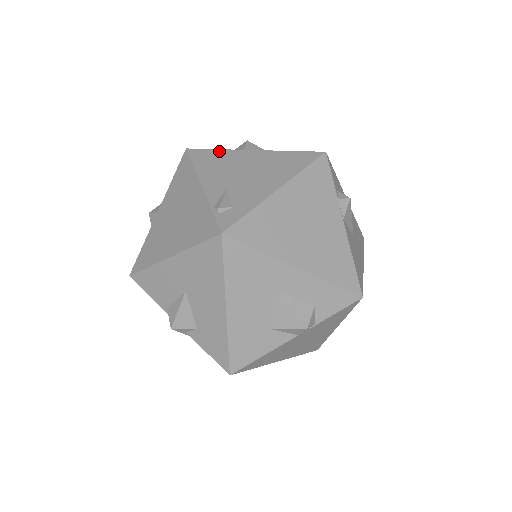
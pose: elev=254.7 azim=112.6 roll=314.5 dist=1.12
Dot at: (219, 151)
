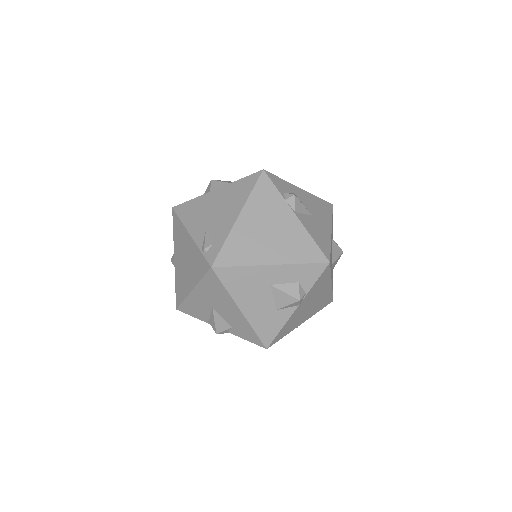
Dot at: (194, 200)
